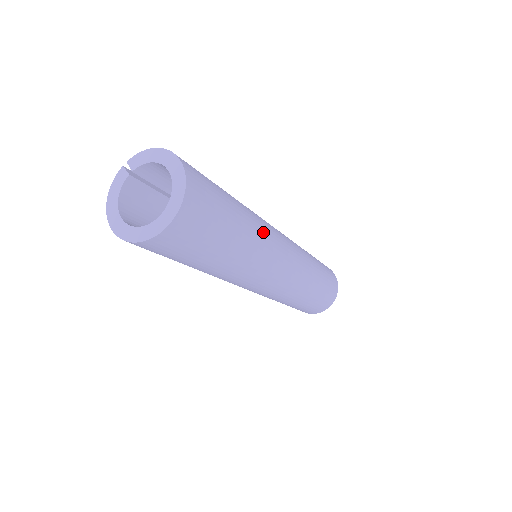
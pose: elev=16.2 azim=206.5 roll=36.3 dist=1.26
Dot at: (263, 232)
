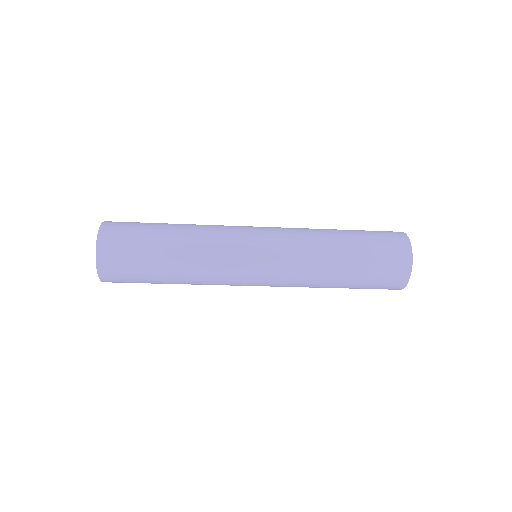
Dot at: (208, 237)
